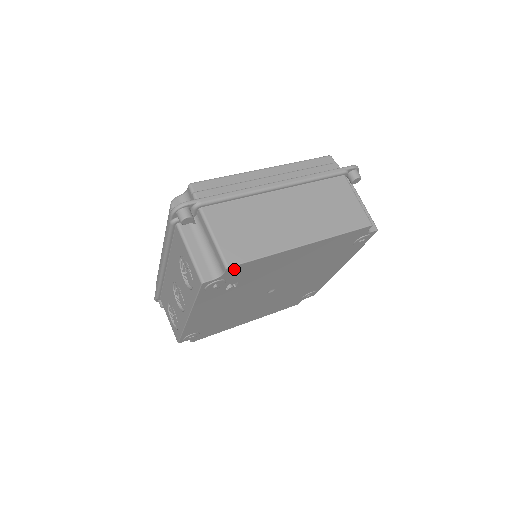
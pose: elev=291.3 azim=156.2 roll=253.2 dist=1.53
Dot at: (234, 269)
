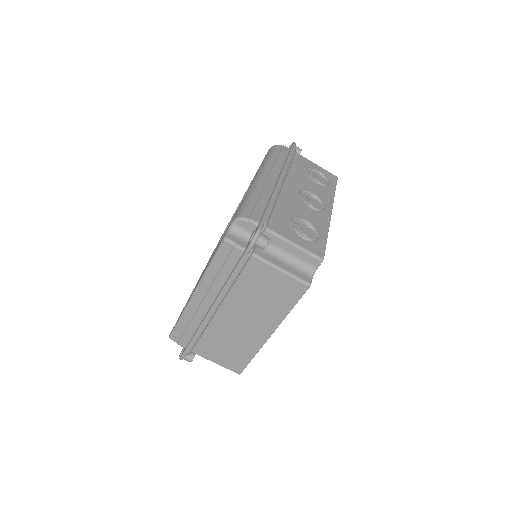
Dot at: occluded
